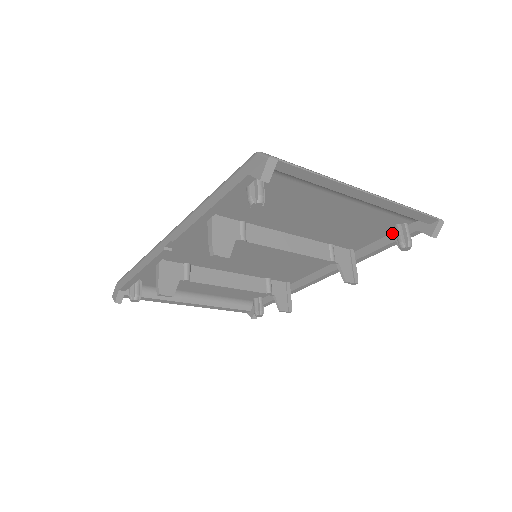
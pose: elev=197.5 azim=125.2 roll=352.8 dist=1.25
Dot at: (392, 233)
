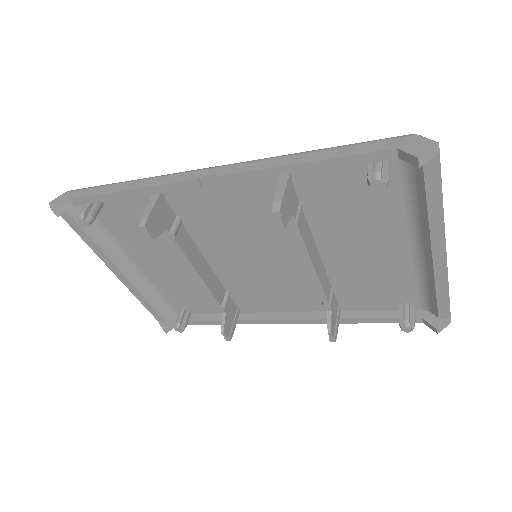
Dot at: (392, 310)
